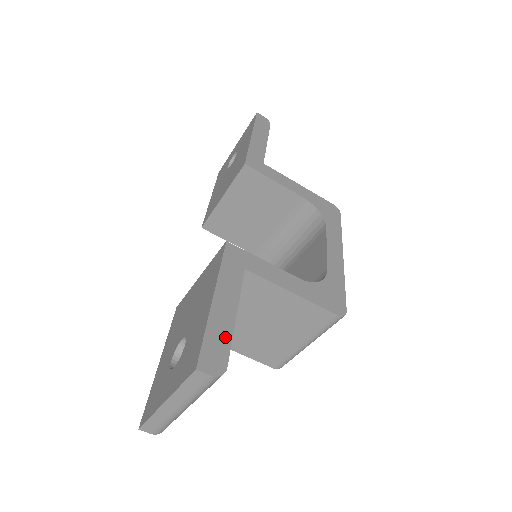
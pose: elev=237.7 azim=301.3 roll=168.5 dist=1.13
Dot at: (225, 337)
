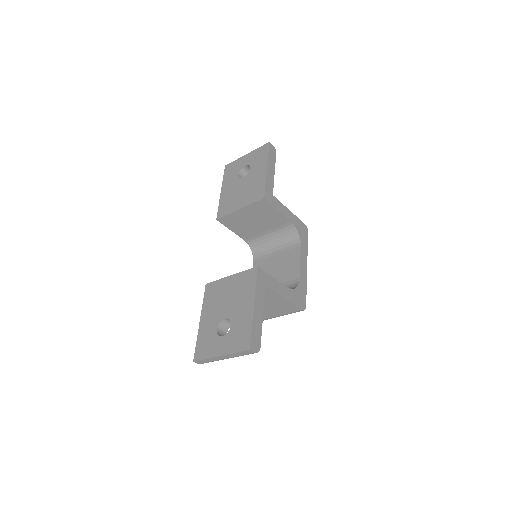
Dot at: (259, 330)
